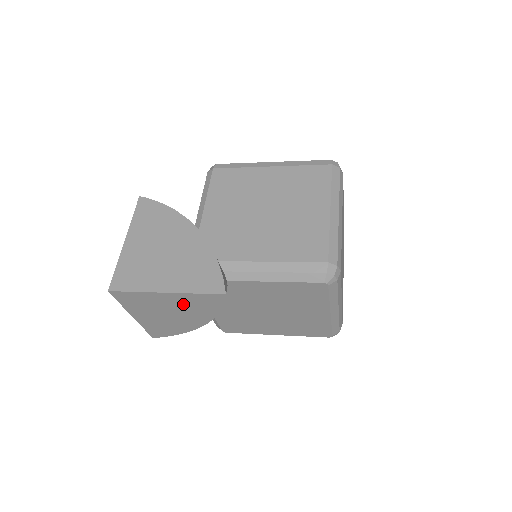
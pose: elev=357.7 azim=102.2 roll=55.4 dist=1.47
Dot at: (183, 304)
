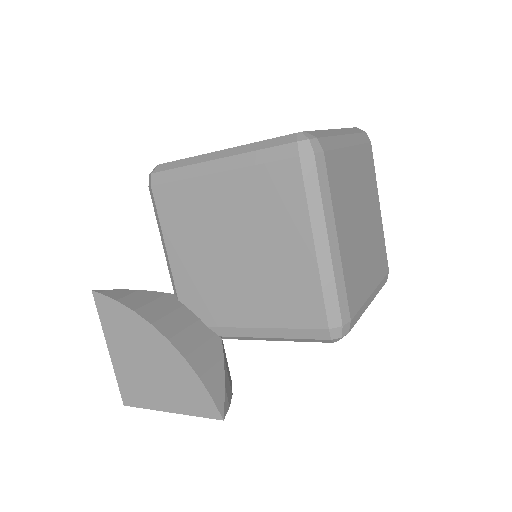
Dot at: occluded
